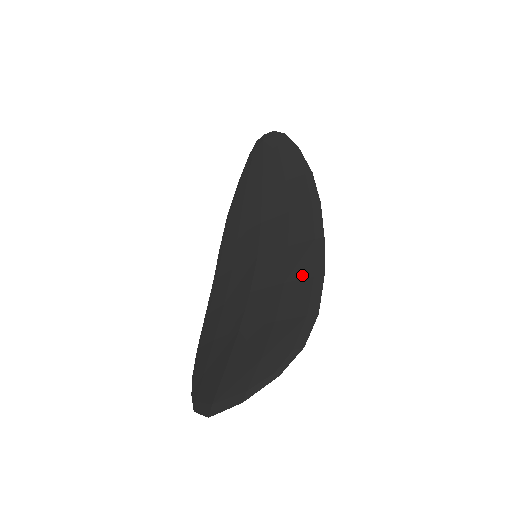
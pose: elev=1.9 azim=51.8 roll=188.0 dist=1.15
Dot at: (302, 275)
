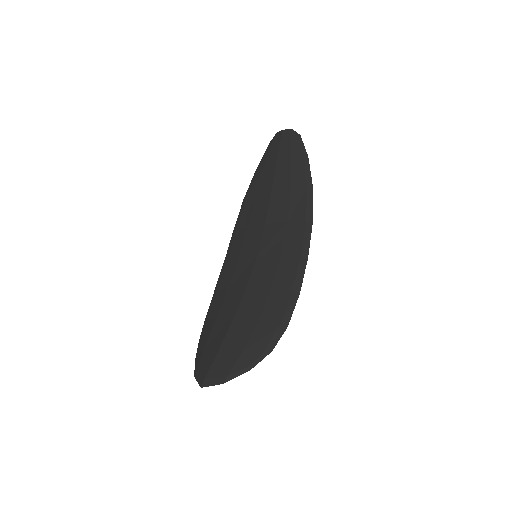
Dot at: (284, 288)
